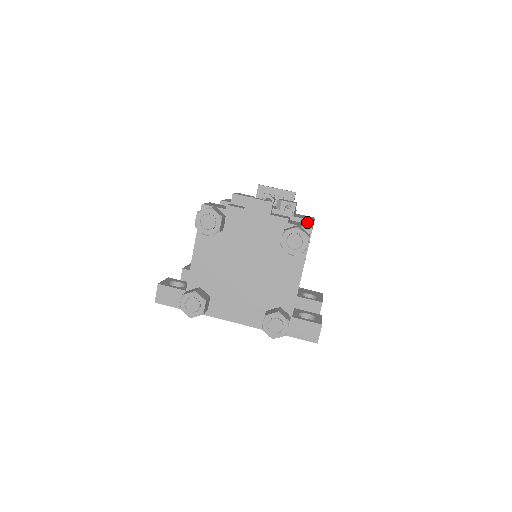
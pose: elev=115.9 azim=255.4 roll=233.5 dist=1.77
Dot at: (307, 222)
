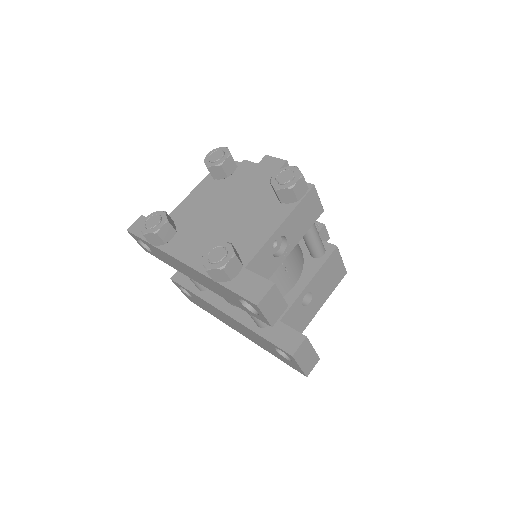
Dot at: (329, 246)
